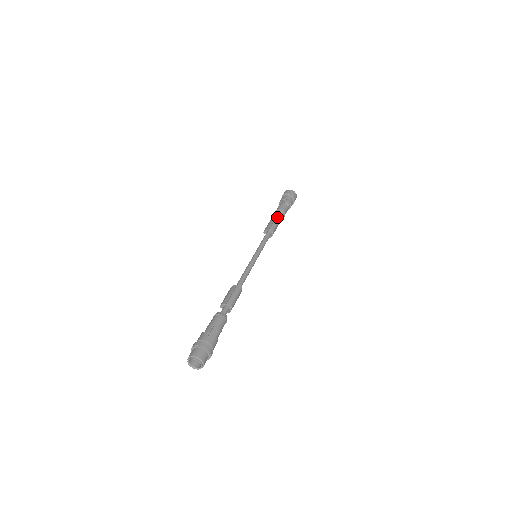
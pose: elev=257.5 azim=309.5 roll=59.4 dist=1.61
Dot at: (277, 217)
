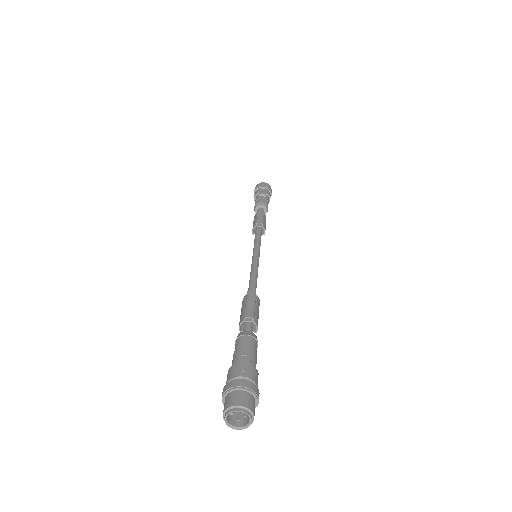
Dot at: (258, 210)
